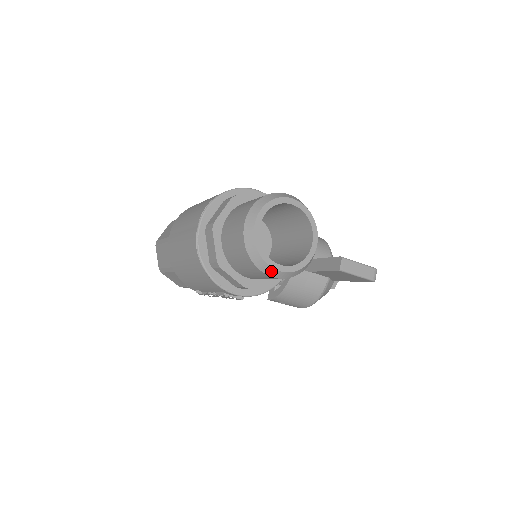
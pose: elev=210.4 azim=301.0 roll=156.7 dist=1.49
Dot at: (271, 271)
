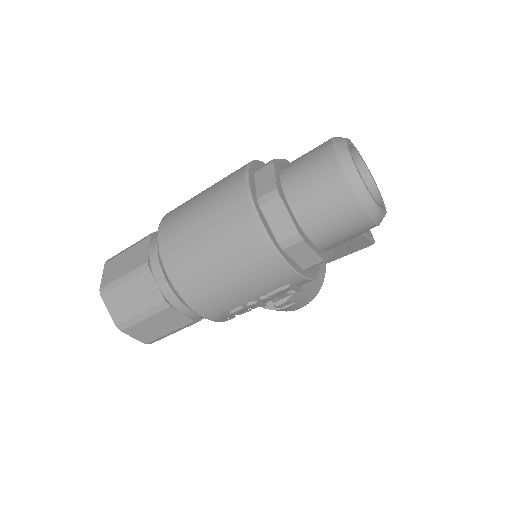
Dot at: (377, 214)
